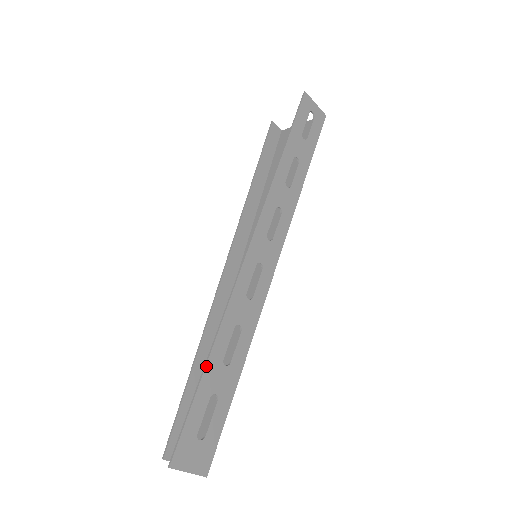
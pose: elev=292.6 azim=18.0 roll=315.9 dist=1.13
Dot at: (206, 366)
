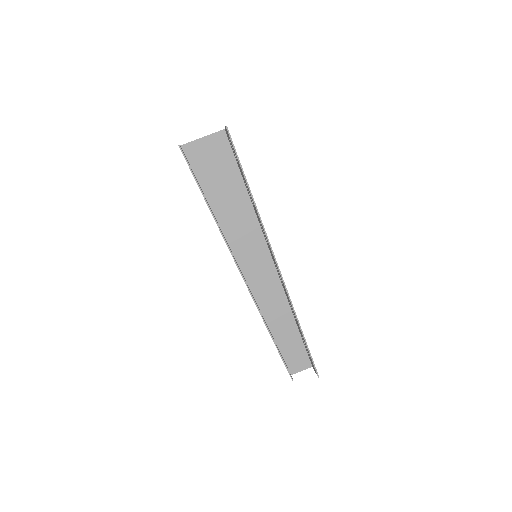
Dot at: occluded
